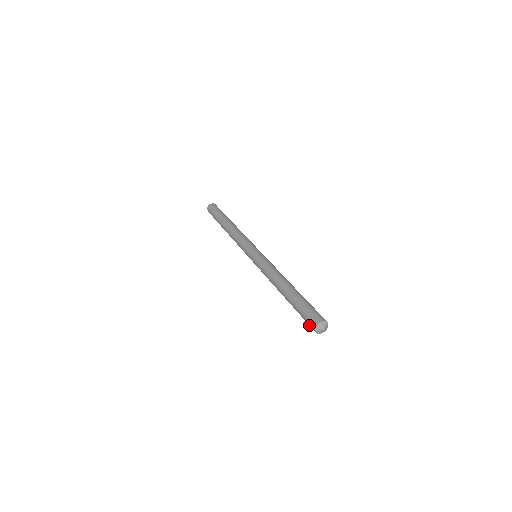
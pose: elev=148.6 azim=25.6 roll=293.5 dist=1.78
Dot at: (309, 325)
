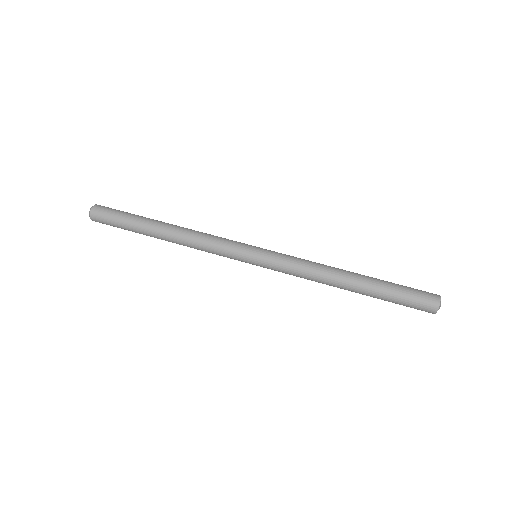
Dot at: occluded
